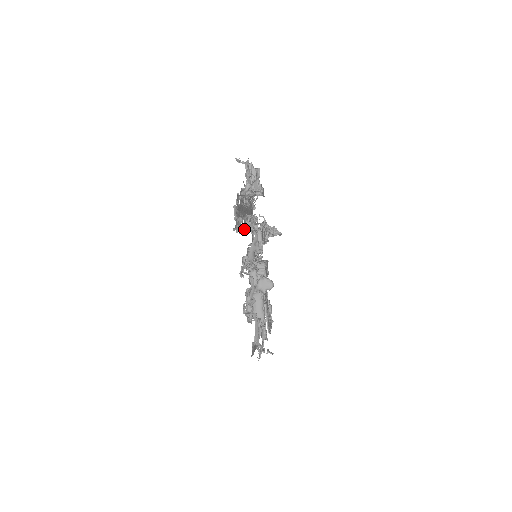
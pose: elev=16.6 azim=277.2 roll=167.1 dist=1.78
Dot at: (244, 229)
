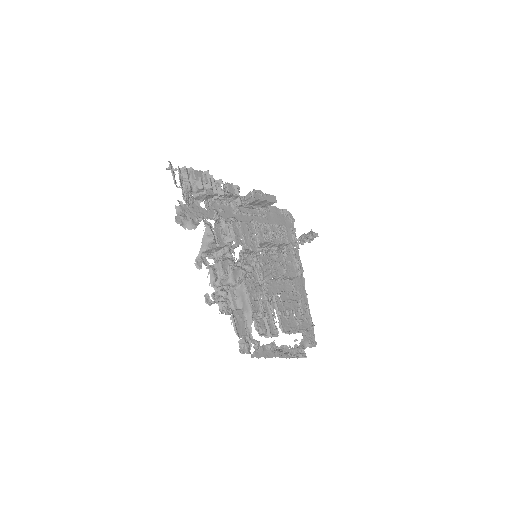
Dot at: (197, 225)
